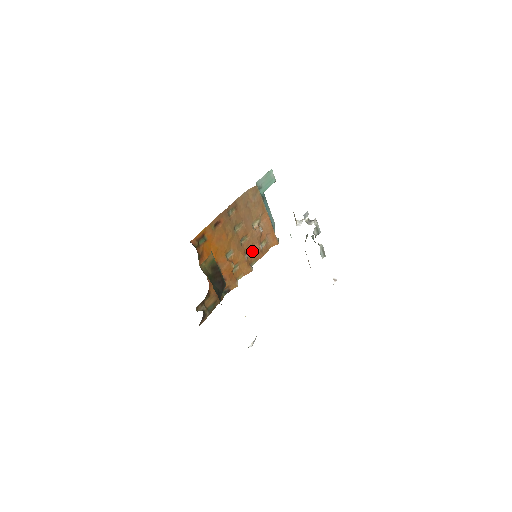
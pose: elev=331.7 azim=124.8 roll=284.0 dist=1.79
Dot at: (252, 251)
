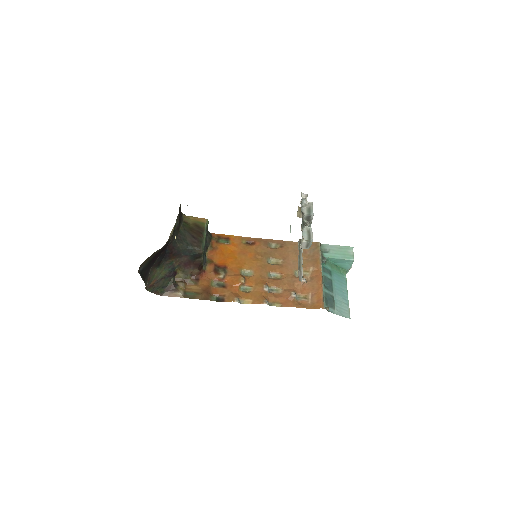
Dot at: (281, 293)
